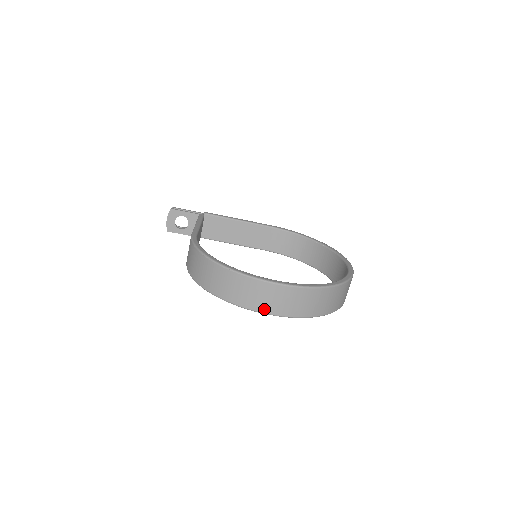
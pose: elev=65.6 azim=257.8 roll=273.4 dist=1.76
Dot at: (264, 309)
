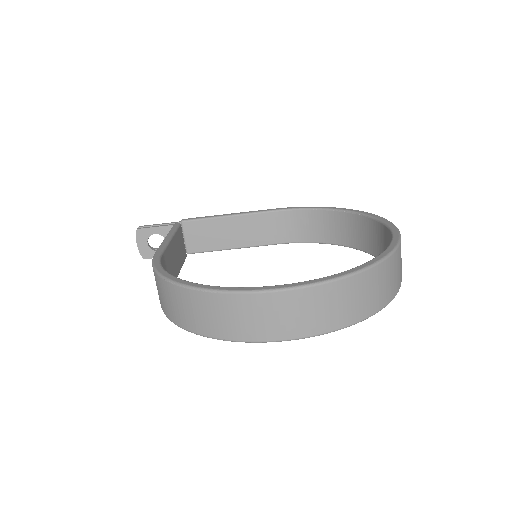
Dot at: (271, 335)
